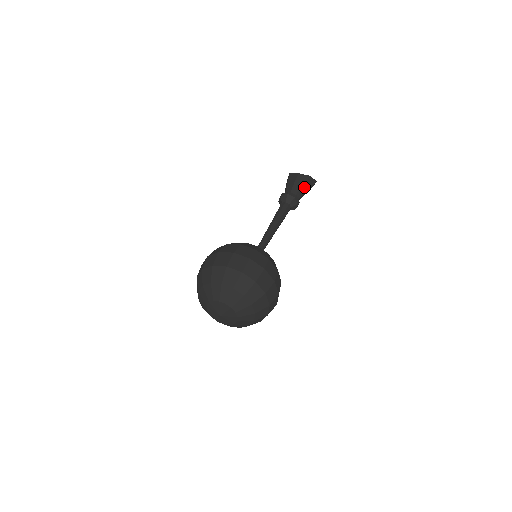
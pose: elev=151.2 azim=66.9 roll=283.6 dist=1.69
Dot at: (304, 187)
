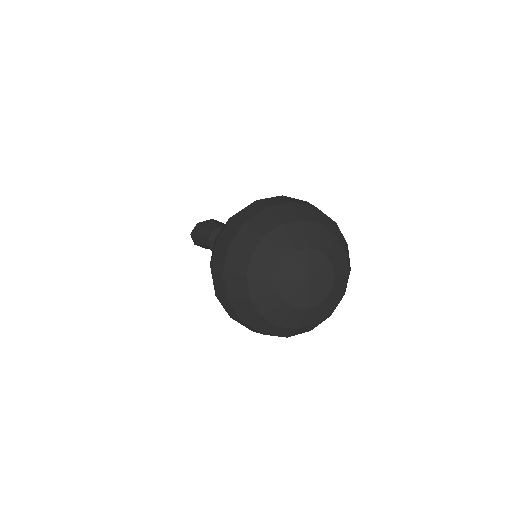
Dot at: occluded
